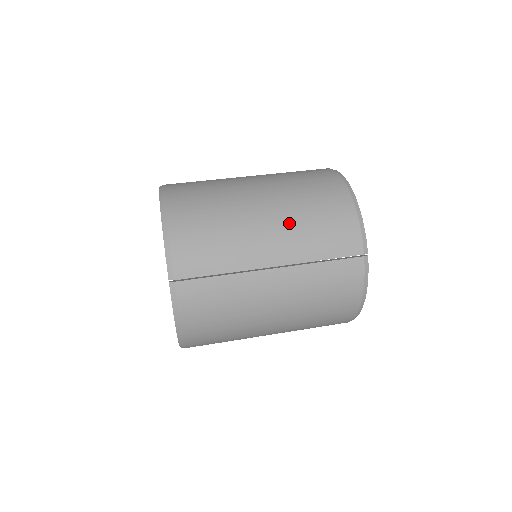
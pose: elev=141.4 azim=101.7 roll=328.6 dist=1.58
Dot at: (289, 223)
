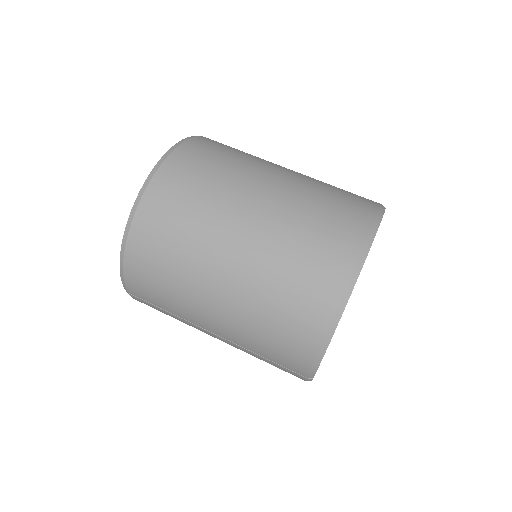
Dot at: (239, 320)
